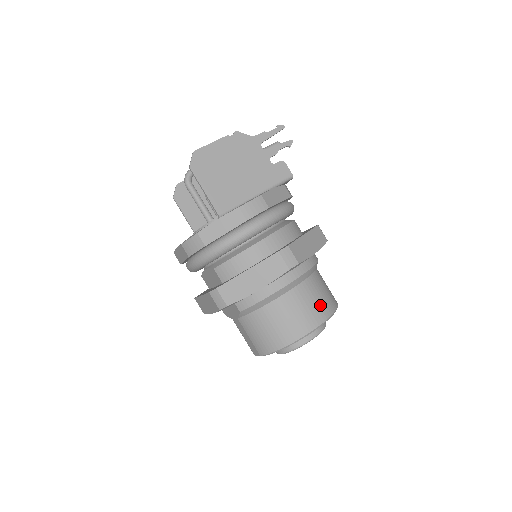
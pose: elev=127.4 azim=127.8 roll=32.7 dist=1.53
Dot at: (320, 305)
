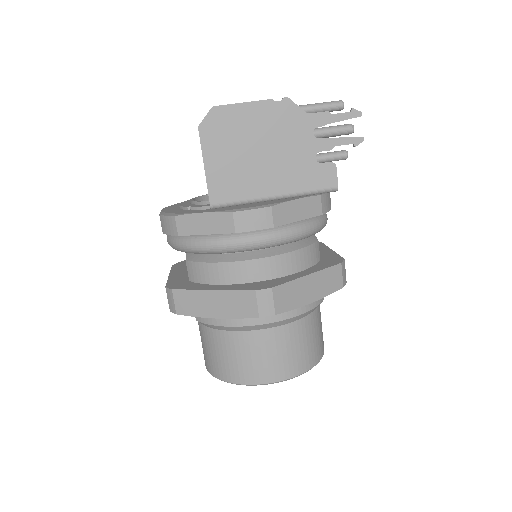
Dot at: (290, 360)
